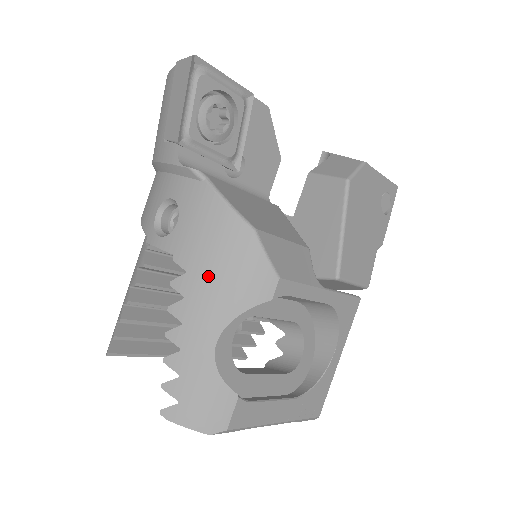
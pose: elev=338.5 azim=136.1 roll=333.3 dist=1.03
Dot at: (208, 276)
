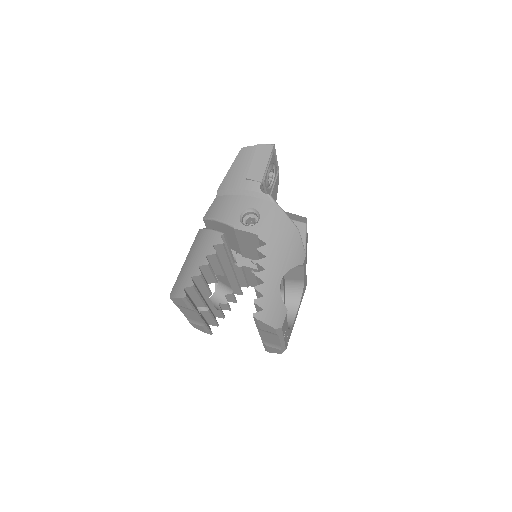
Dot at: (278, 247)
